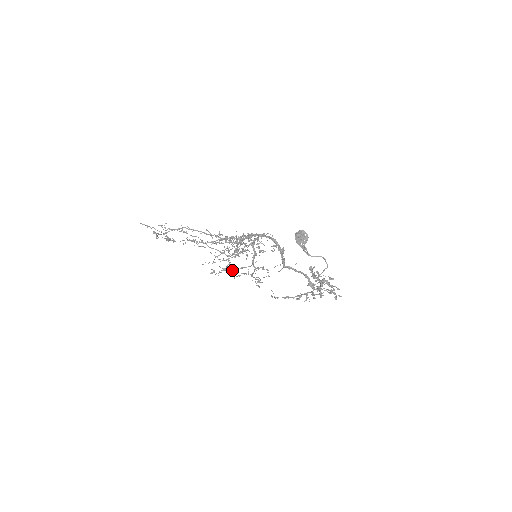
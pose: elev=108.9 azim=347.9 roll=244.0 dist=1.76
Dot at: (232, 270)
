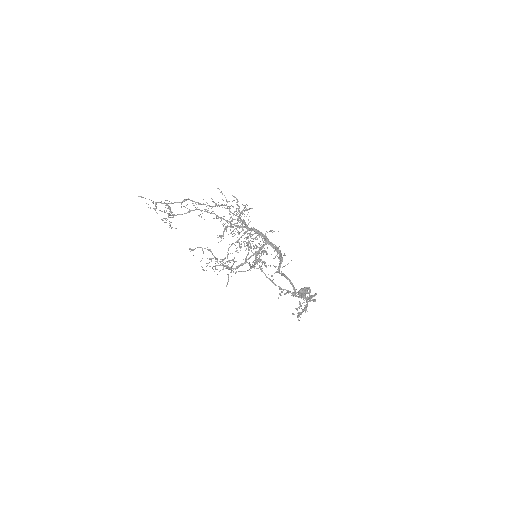
Dot at: occluded
